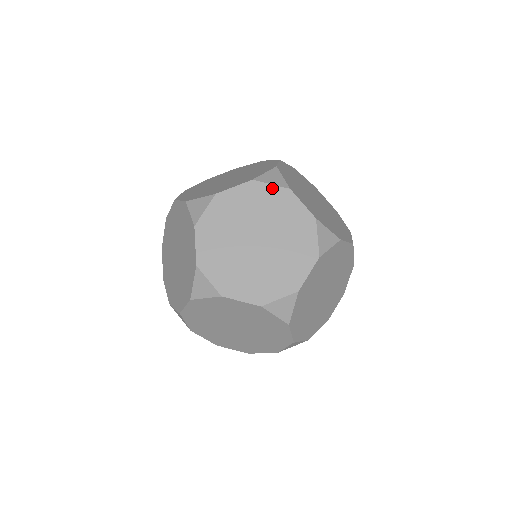
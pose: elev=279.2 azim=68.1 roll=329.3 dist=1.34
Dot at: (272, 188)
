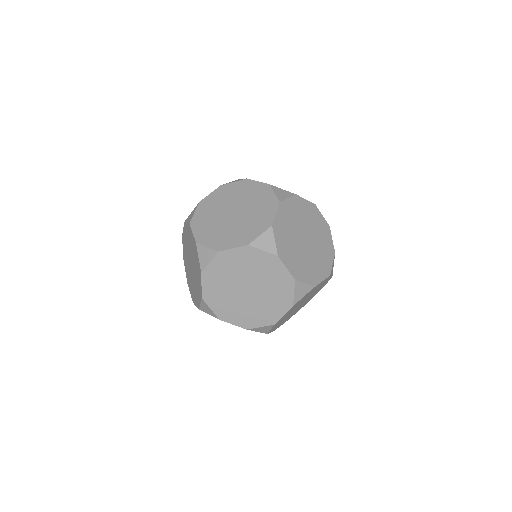
Dot at: (235, 183)
